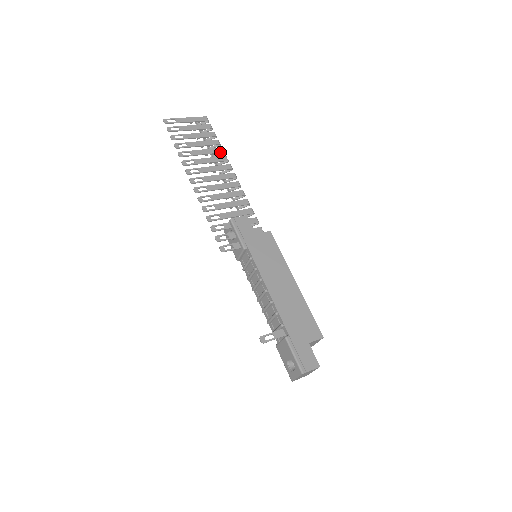
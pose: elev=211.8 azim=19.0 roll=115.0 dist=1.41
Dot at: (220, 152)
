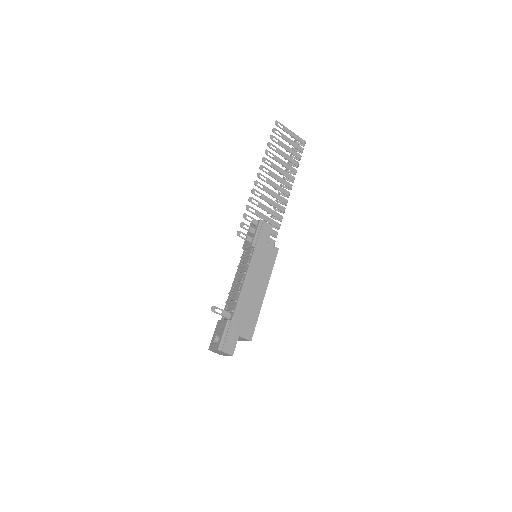
Dot at: (293, 172)
